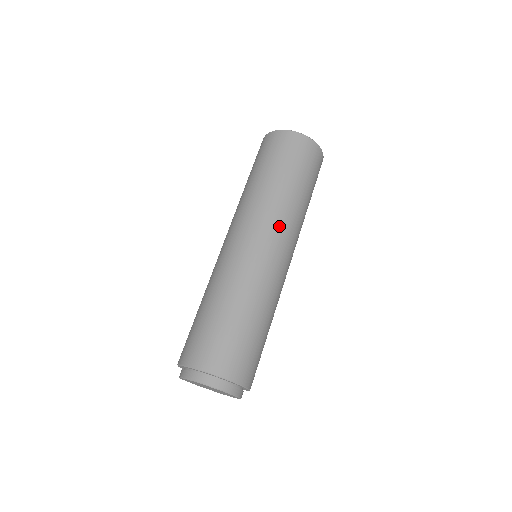
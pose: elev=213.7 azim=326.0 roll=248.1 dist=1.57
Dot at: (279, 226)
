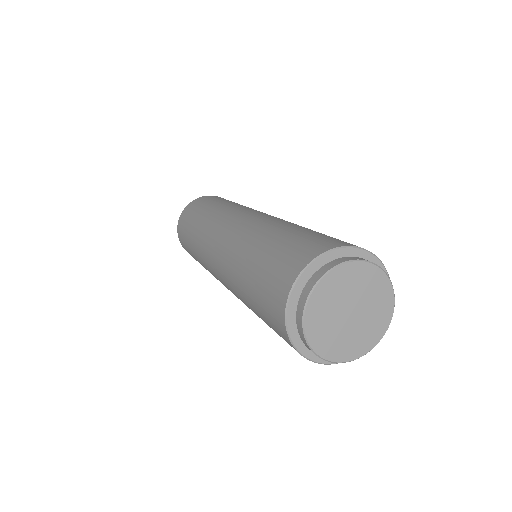
Dot at: occluded
